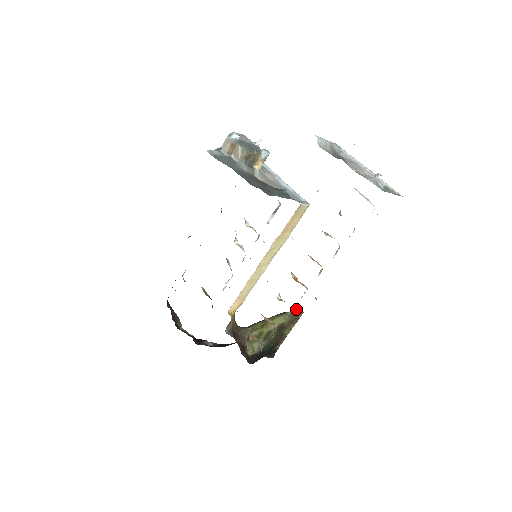
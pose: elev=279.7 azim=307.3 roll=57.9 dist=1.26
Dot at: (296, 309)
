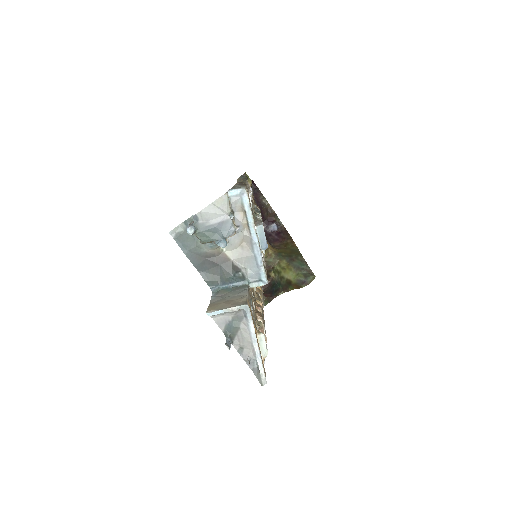
Dot at: (304, 279)
